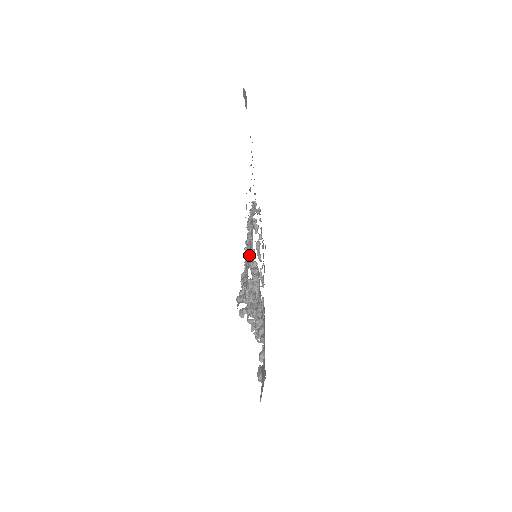
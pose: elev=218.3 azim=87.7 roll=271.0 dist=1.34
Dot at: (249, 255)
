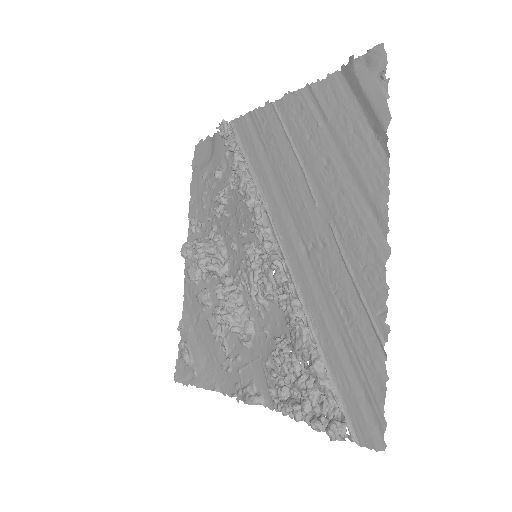
Dot at: (316, 328)
